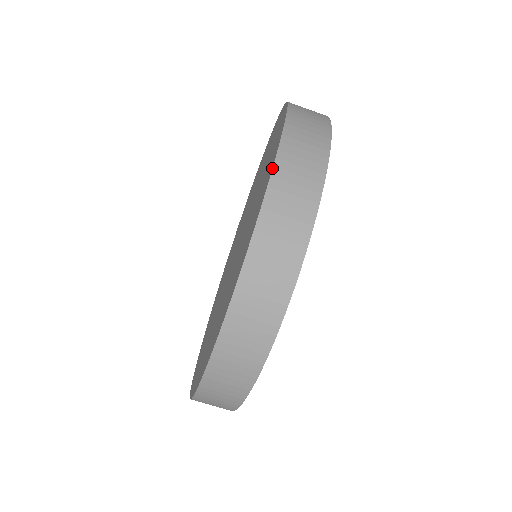
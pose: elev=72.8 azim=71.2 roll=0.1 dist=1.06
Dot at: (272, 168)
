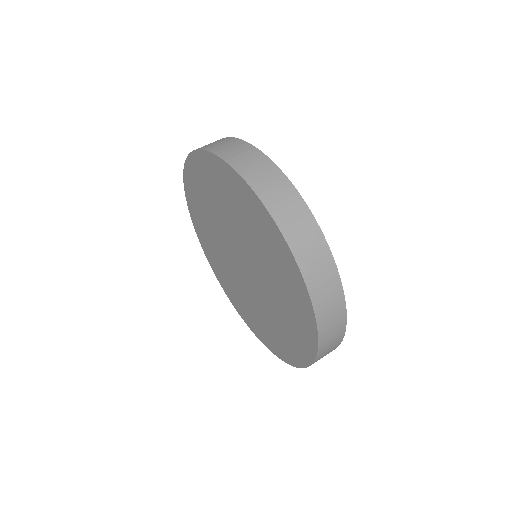
Dot at: occluded
